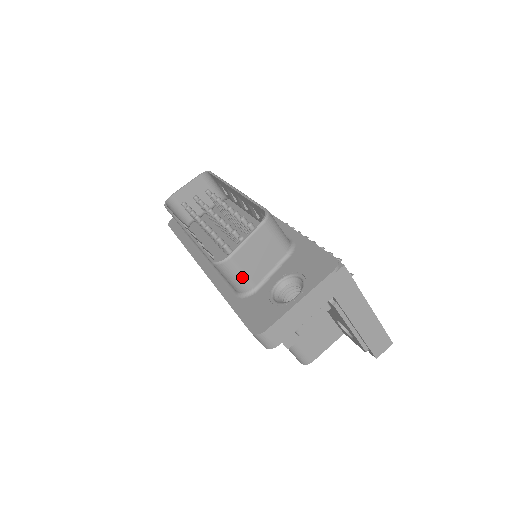
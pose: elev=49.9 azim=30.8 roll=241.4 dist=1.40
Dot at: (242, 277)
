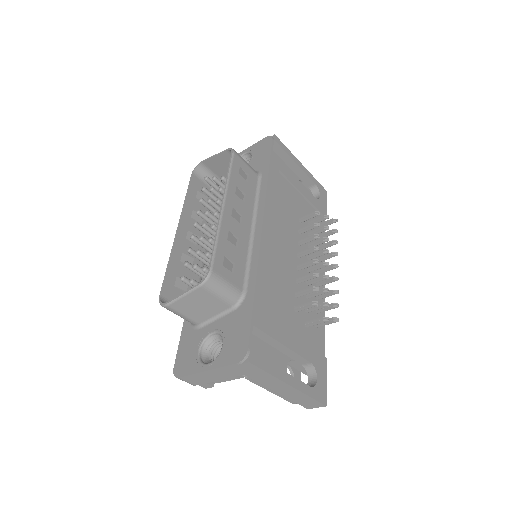
Dot at: (183, 317)
